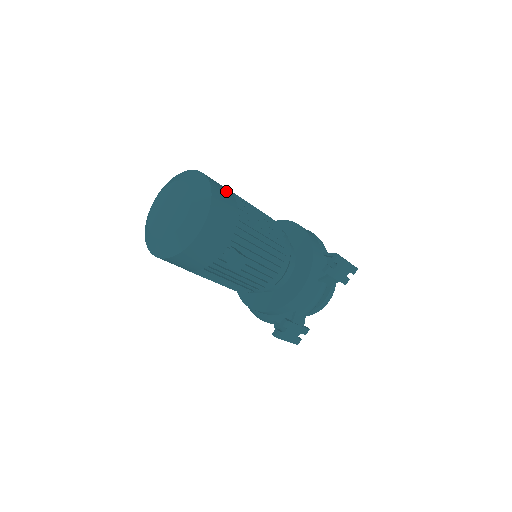
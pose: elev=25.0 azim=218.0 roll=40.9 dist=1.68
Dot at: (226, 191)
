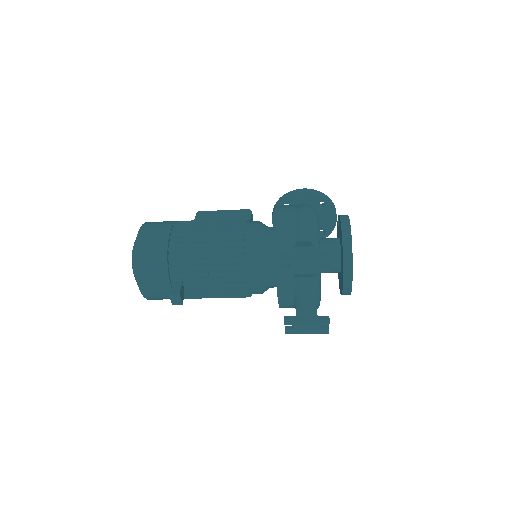
Dot at: (158, 236)
